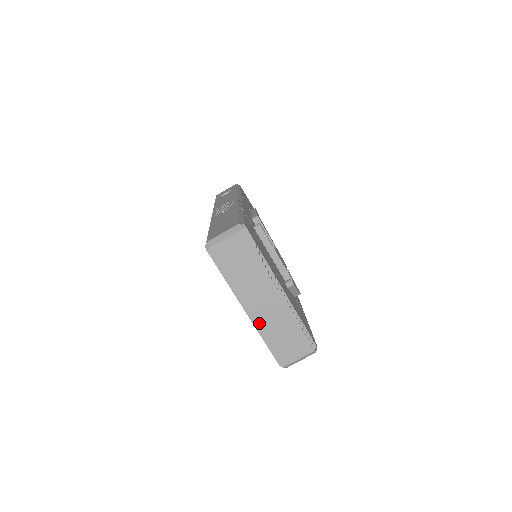
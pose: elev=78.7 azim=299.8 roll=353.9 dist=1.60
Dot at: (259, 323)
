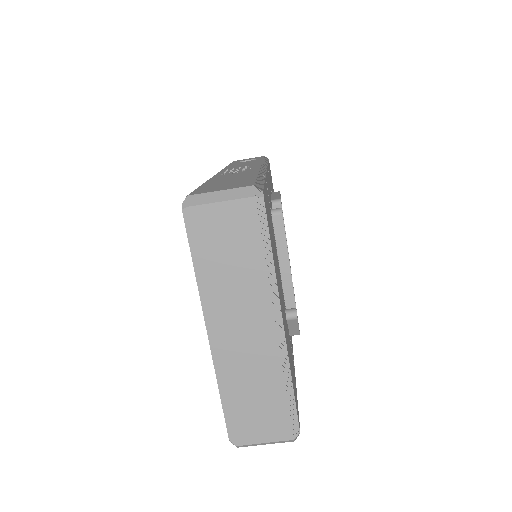
Dot at: (223, 363)
